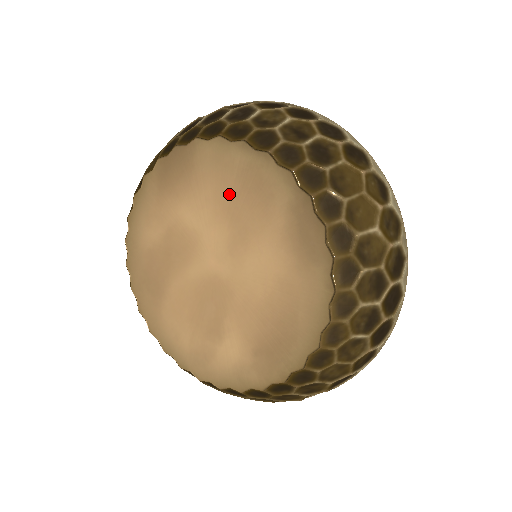
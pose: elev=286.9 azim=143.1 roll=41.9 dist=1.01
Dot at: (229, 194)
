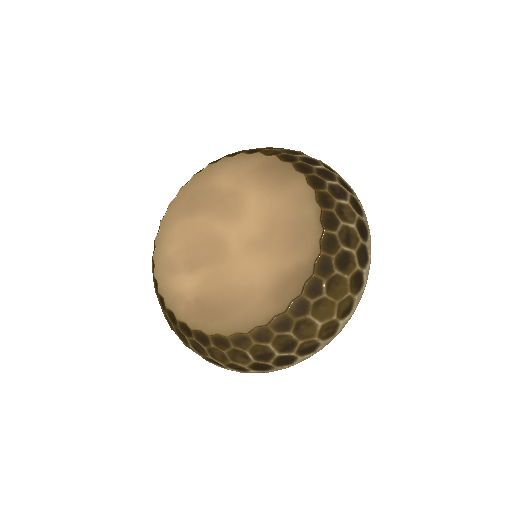
Dot at: (283, 220)
